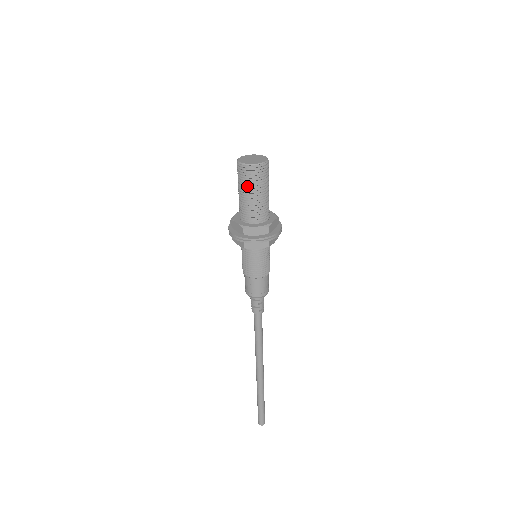
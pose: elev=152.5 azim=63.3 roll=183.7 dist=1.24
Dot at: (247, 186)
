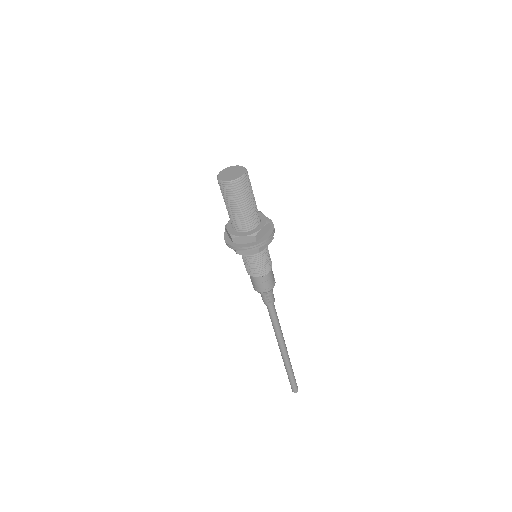
Dot at: (228, 200)
